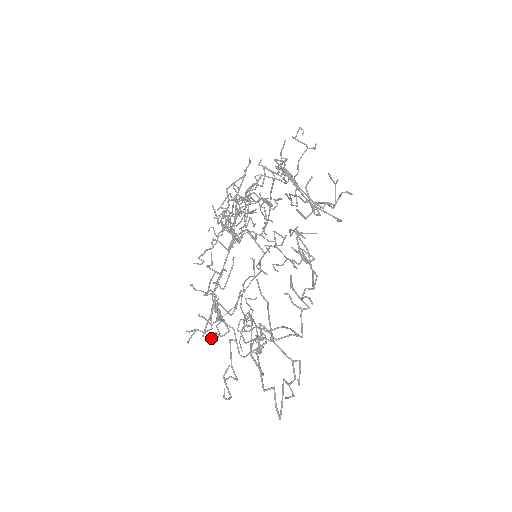
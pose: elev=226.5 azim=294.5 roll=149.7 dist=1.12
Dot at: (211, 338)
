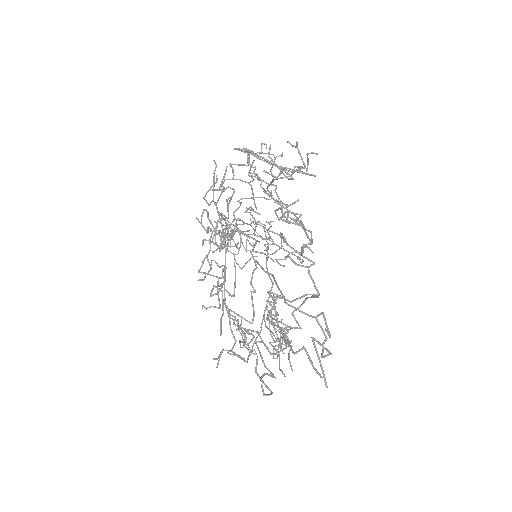
Dot at: (241, 357)
